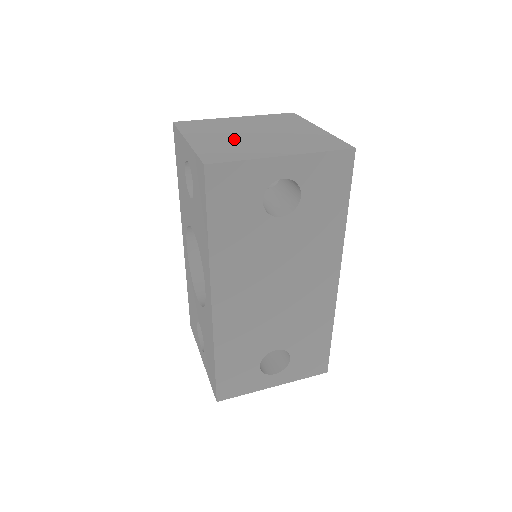
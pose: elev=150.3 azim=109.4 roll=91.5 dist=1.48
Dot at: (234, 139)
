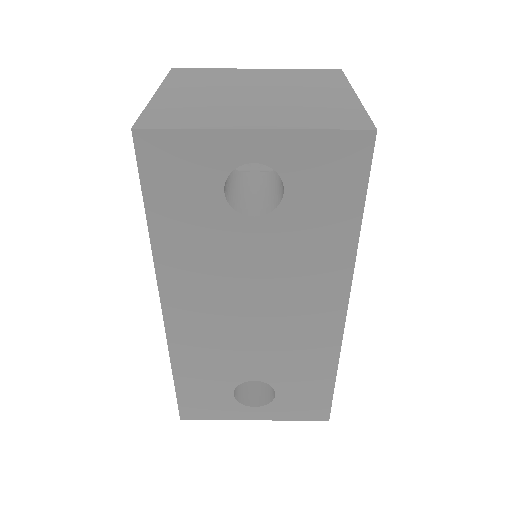
Dot at: (216, 97)
